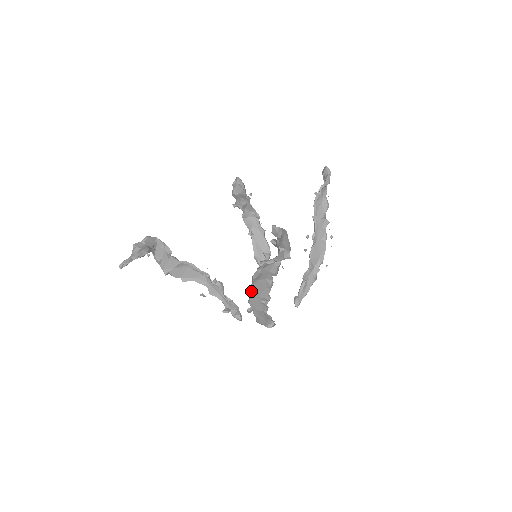
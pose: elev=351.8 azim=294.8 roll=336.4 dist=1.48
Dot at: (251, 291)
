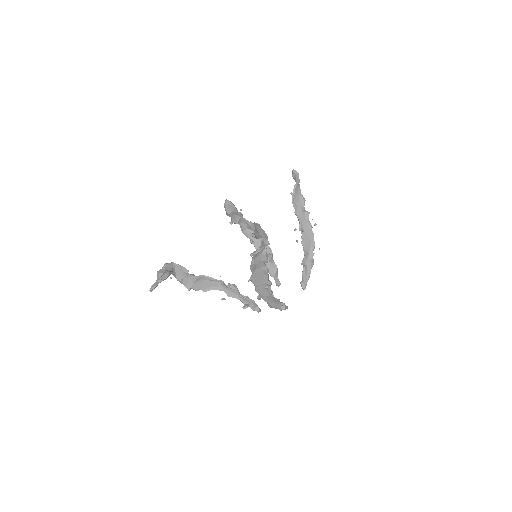
Dot at: (253, 281)
